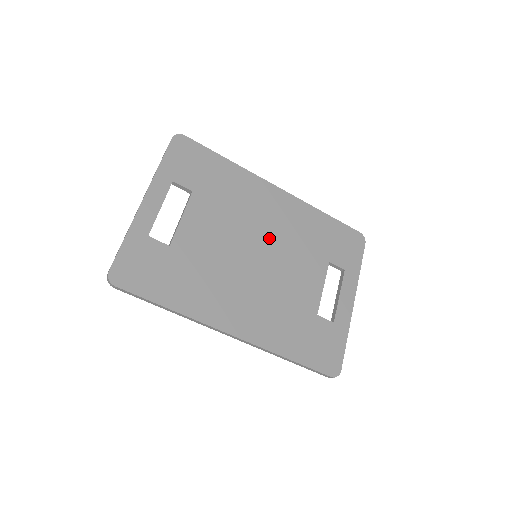
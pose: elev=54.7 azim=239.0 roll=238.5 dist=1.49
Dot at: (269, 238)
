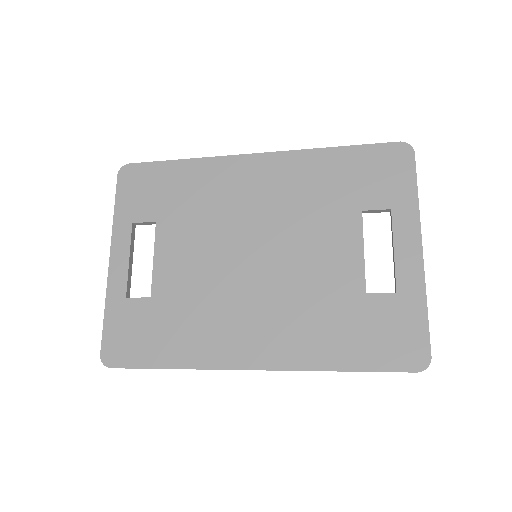
Dot at: (264, 225)
